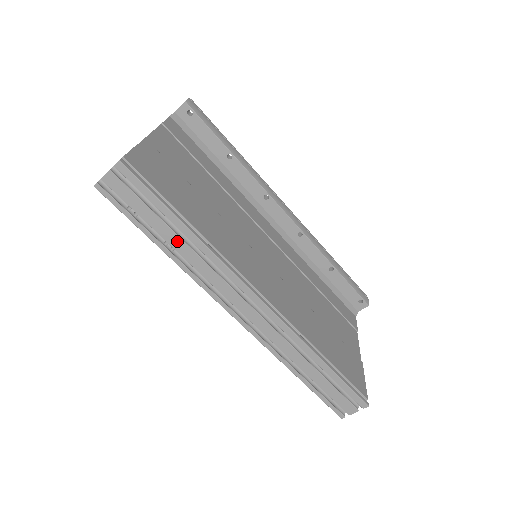
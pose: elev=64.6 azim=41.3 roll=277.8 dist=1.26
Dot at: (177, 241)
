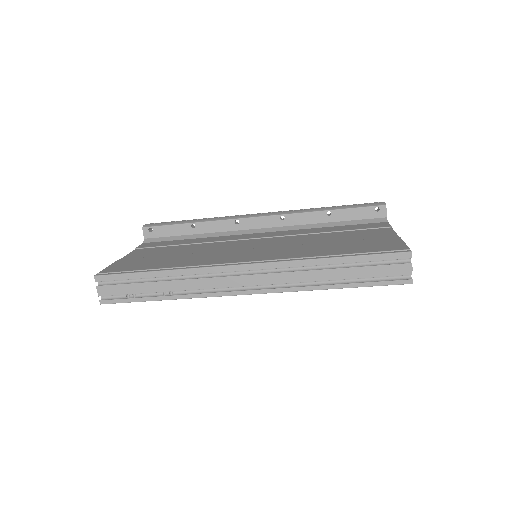
Dot at: (164, 285)
